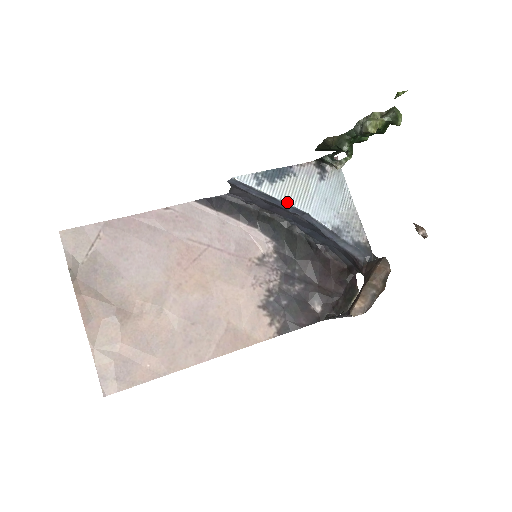
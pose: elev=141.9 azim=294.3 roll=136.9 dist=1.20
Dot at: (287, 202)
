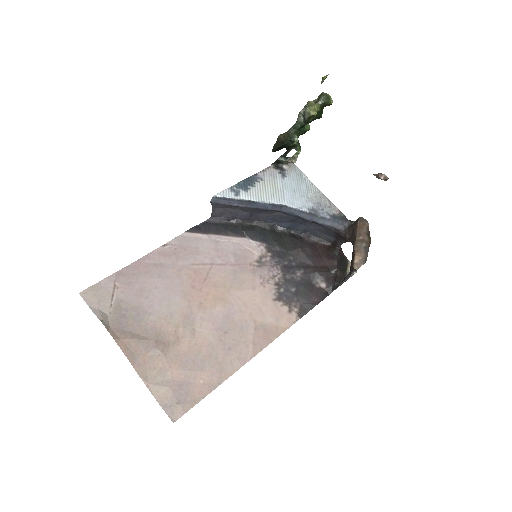
Dot at: (265, 201)
